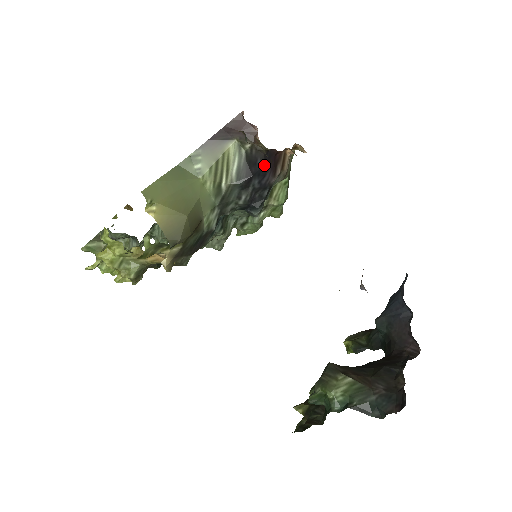
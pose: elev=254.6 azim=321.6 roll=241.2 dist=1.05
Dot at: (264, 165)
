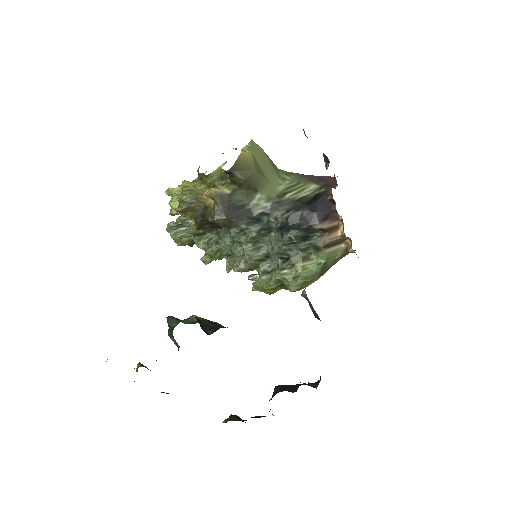
Dot at: (321, 206)
